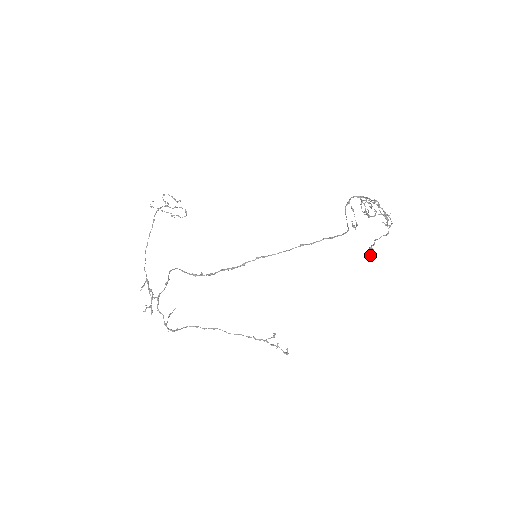
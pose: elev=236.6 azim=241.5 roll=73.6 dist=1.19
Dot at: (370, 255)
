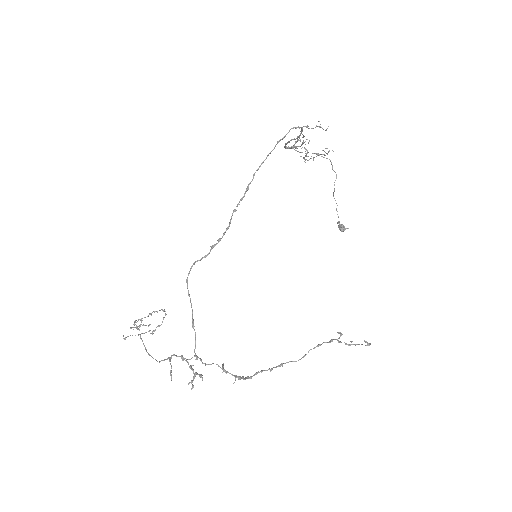
Dot at: (344, 229)
